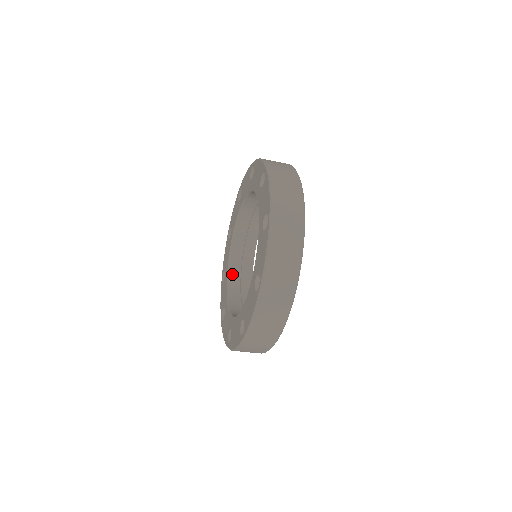
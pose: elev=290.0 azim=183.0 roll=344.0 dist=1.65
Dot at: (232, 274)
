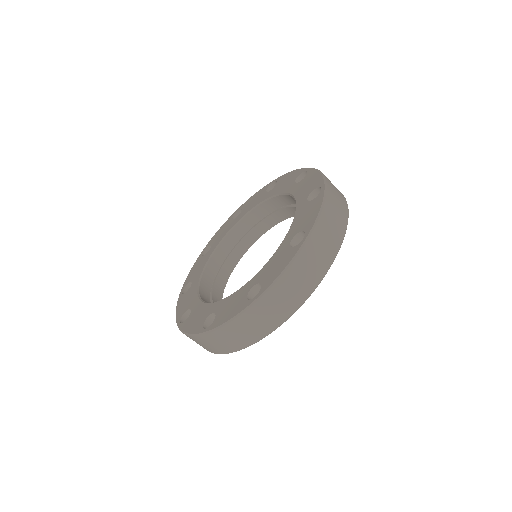
Dot at: (218, 254)
